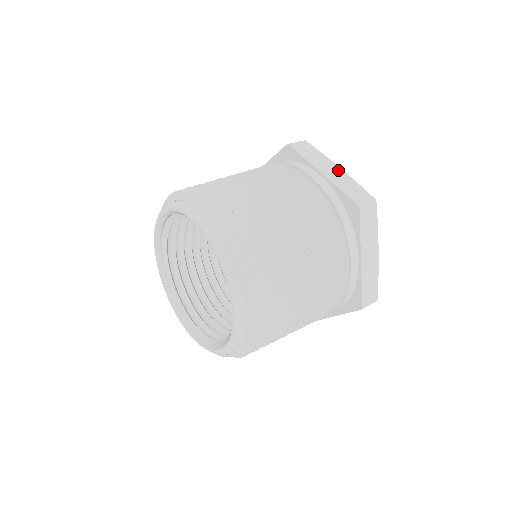
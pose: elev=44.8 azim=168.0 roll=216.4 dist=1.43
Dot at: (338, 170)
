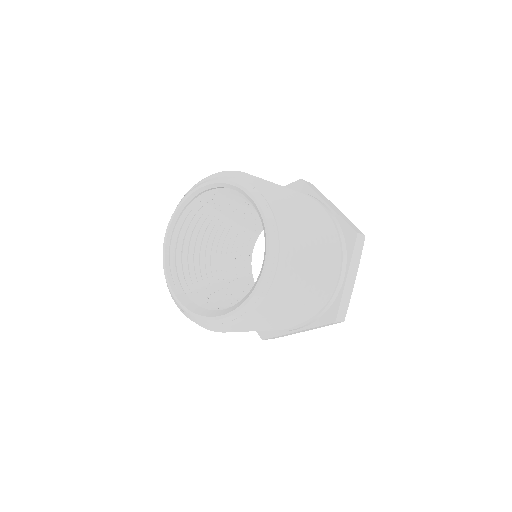
Dot at: (337, 209)
